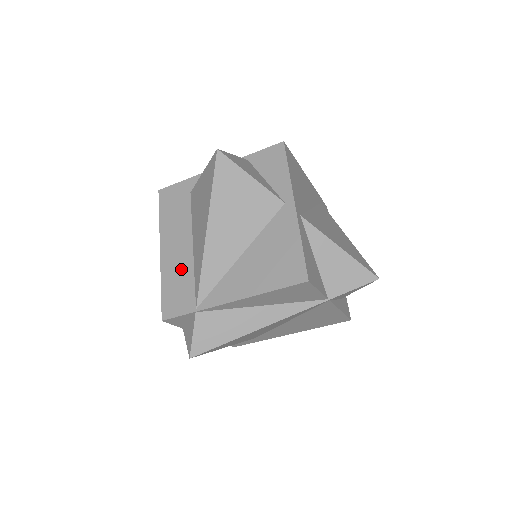
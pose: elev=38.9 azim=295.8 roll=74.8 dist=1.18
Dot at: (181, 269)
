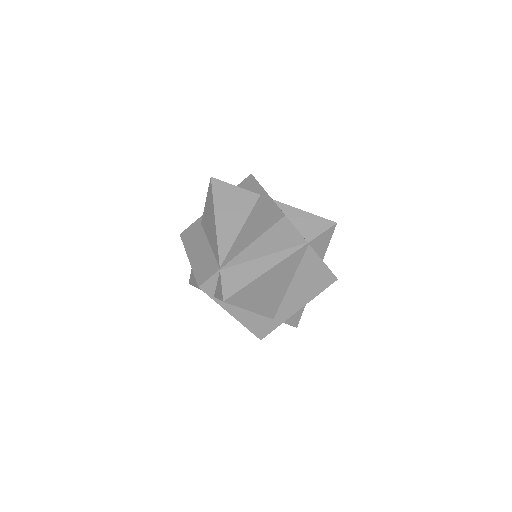
Dot at: (204, 257)
